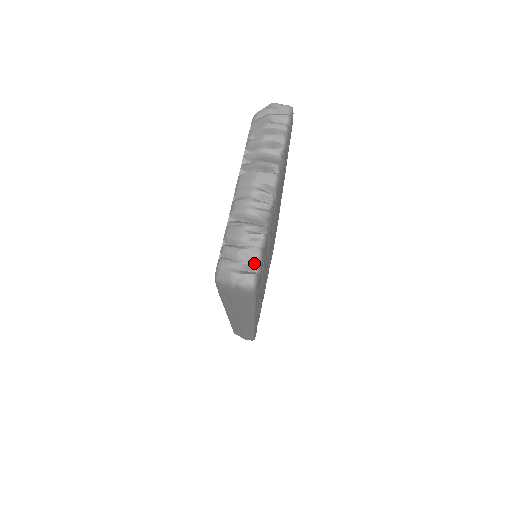
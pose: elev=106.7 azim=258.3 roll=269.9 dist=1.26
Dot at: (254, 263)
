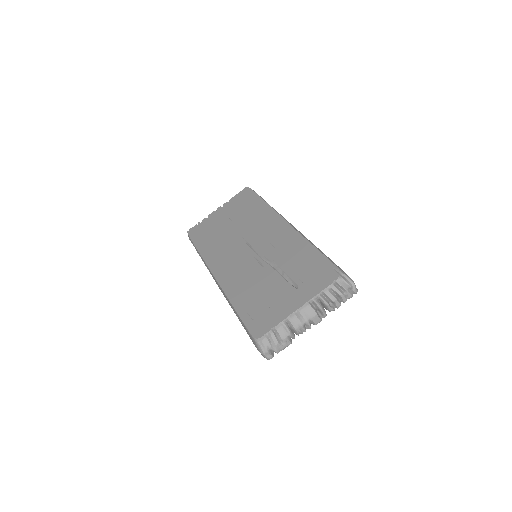
Dot at: occluded
